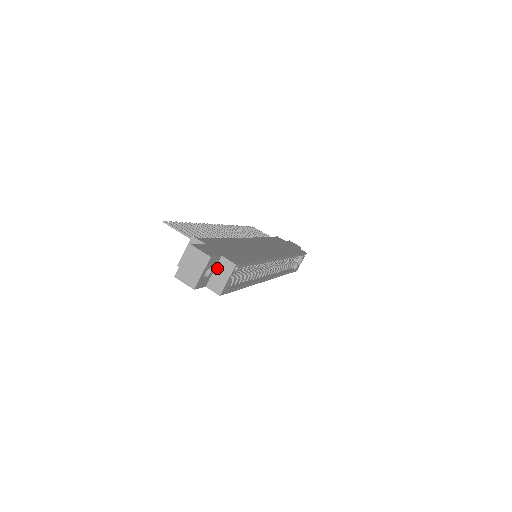
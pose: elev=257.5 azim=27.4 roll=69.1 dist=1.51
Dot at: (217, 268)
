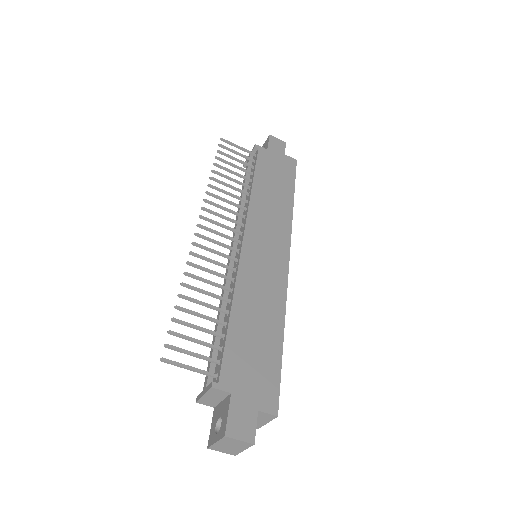
Dot at: occluded
